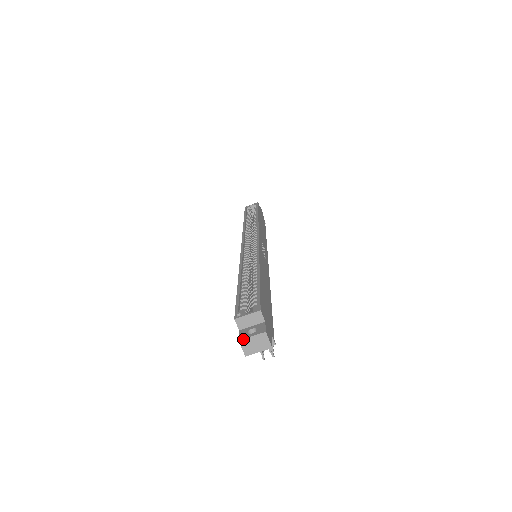
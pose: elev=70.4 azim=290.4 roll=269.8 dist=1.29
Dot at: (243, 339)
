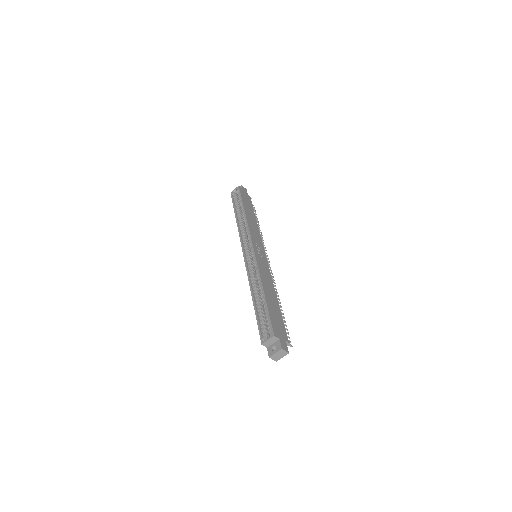
Dot at: (271, 356)
